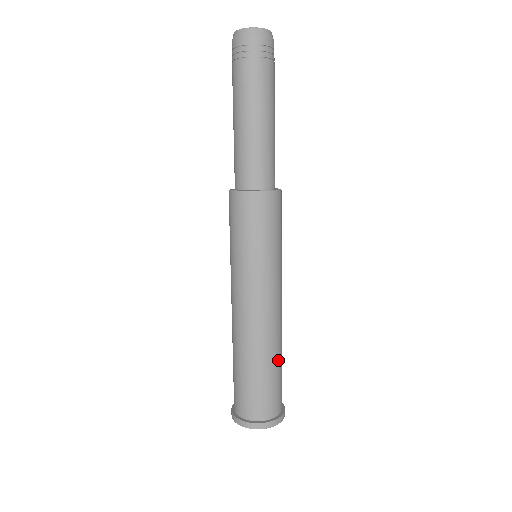
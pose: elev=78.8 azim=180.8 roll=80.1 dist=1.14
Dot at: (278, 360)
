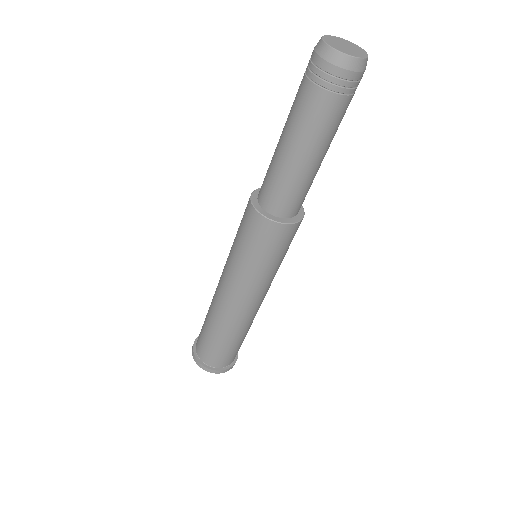
Dot at: (242, 336)
